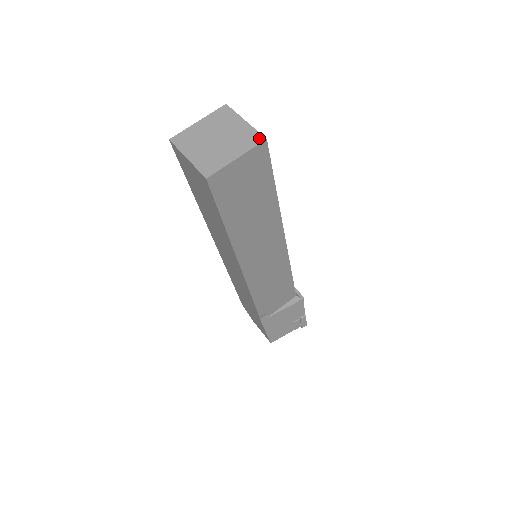
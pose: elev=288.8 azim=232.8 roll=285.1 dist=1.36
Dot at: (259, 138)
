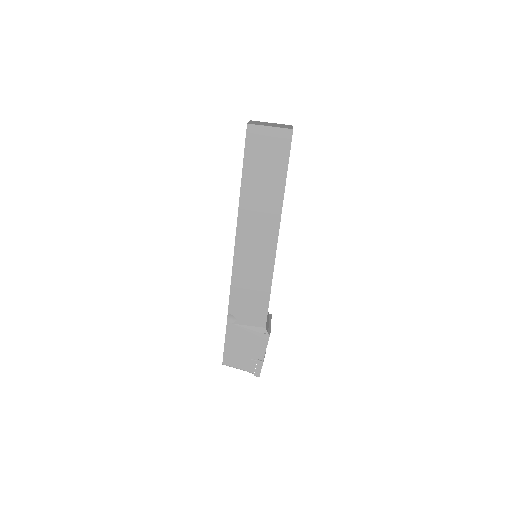
Dot at: (290, 128)
